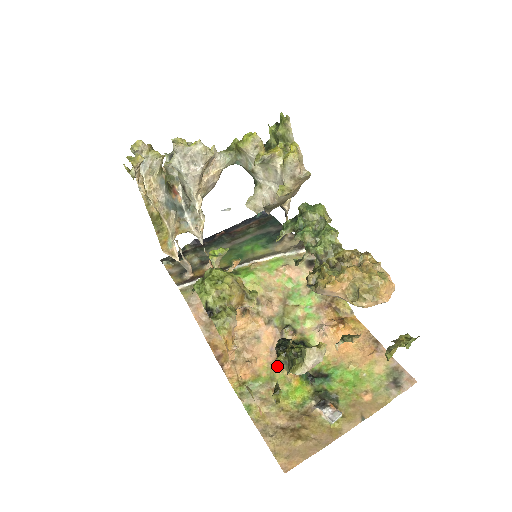
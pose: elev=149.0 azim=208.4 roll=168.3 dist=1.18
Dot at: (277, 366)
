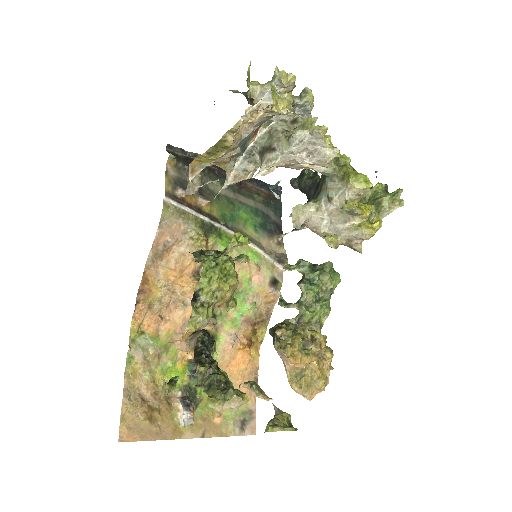
Dot at: occluded
